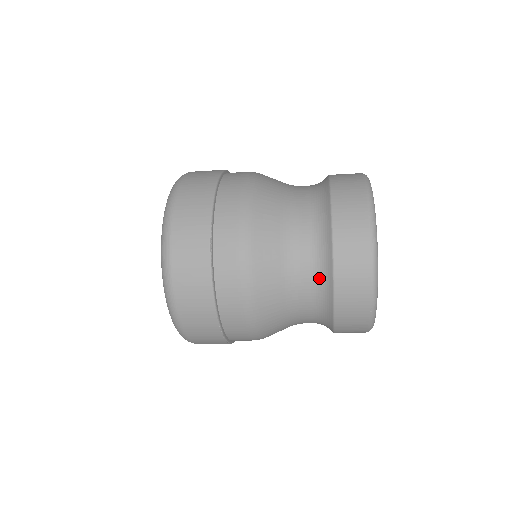
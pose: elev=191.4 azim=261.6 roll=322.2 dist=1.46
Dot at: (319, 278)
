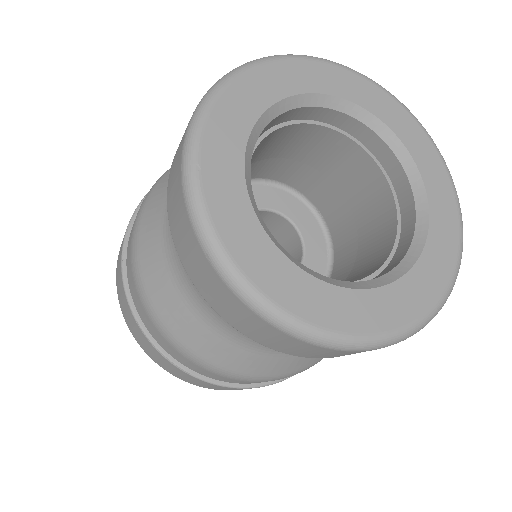
Dot at: occluded
